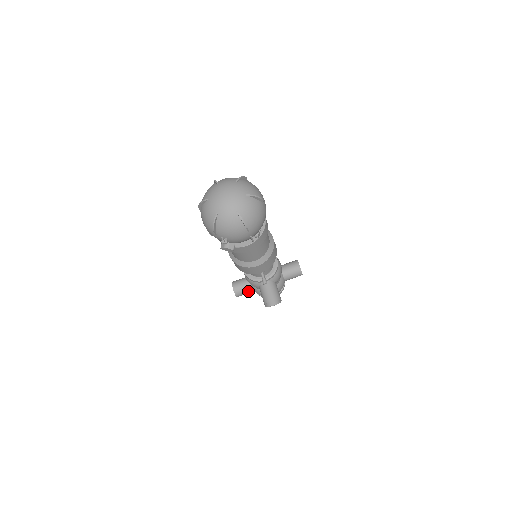
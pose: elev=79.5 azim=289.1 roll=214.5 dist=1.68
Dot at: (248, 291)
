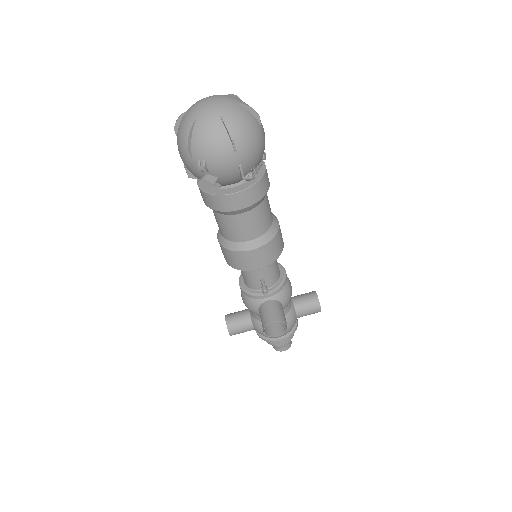
Dot at: (246, 326)
